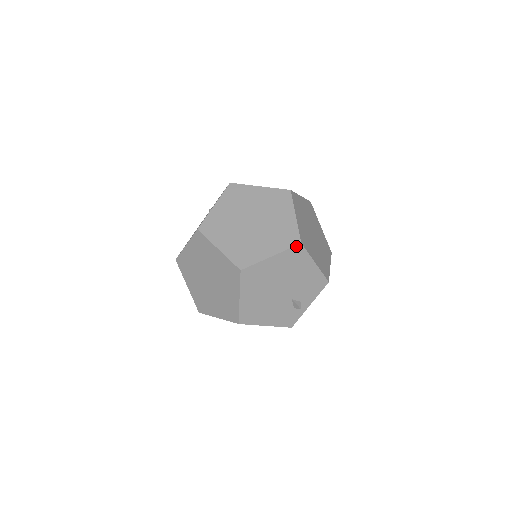
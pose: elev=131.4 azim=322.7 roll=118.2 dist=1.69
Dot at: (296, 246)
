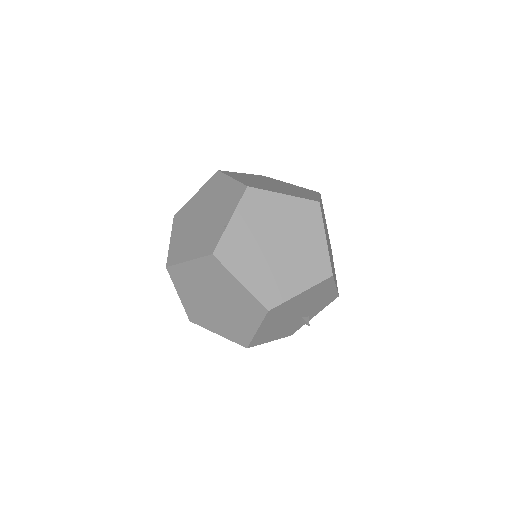
Dot at: (327, 279)
